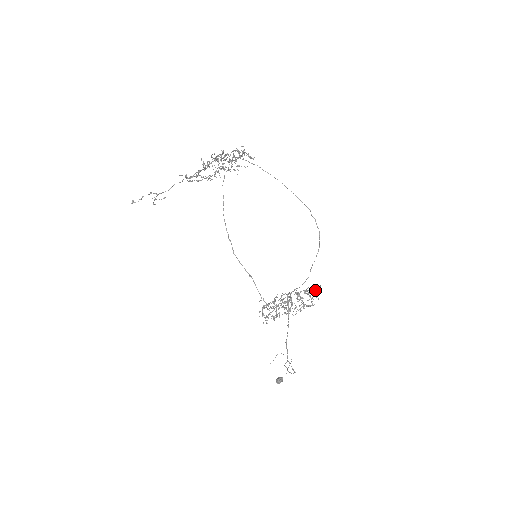
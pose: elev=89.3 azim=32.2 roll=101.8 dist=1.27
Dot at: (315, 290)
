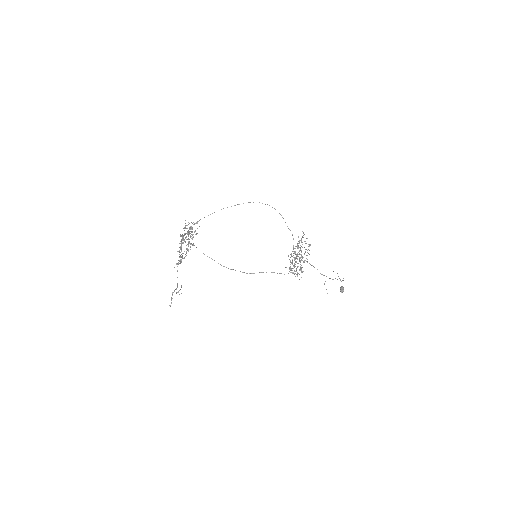
Dot at: (302, 236)
